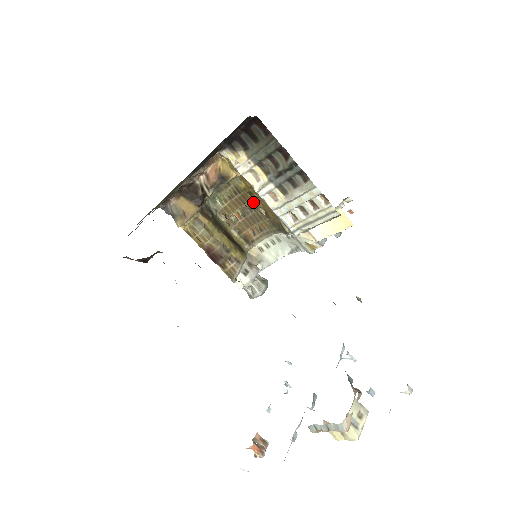
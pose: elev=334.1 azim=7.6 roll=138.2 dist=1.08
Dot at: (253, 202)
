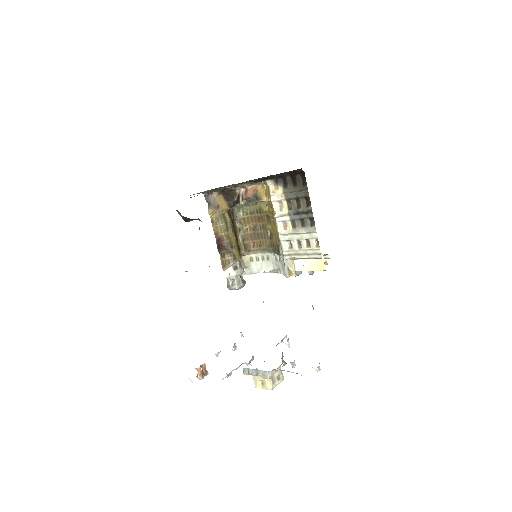
Dot at: (266, 224)
